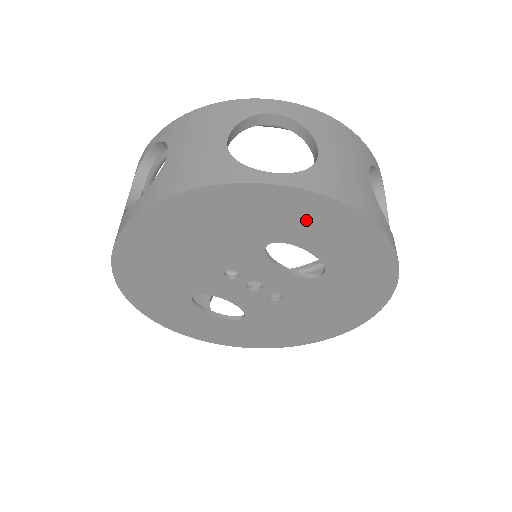
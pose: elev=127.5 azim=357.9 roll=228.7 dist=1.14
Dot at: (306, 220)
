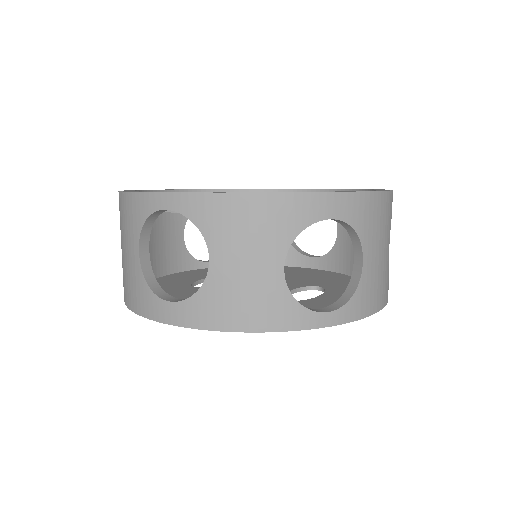
Dot at: occluded
